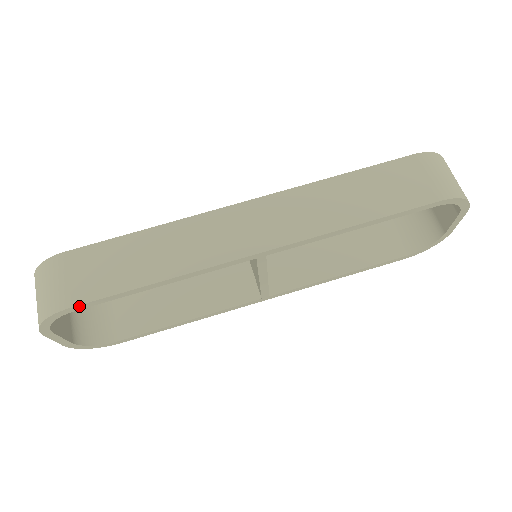
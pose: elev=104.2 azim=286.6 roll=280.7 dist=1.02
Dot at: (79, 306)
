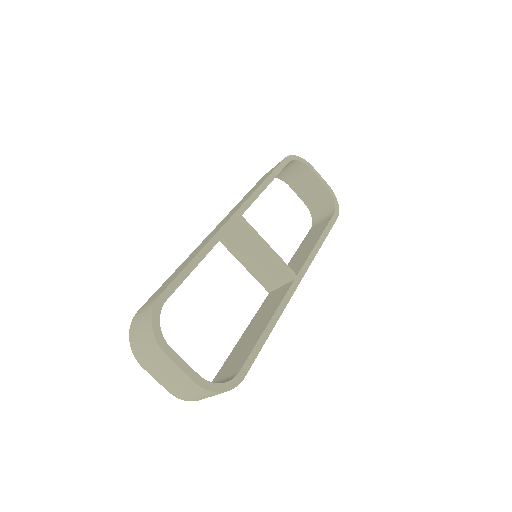
Dot at: (165, 292)
